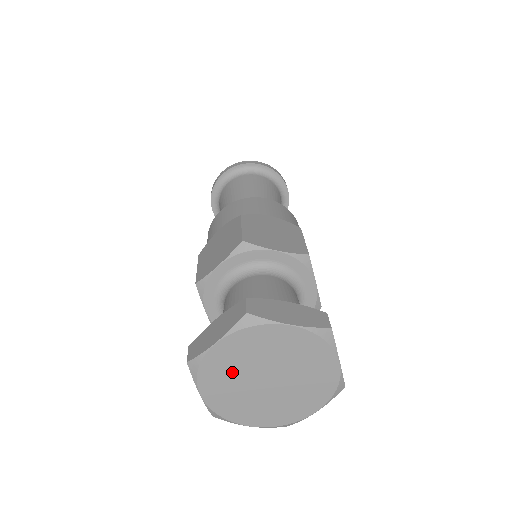
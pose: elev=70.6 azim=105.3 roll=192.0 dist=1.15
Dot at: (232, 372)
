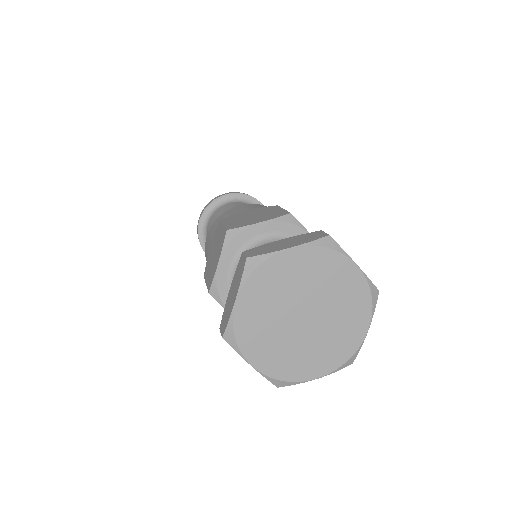
Dot at: (281, 289)
